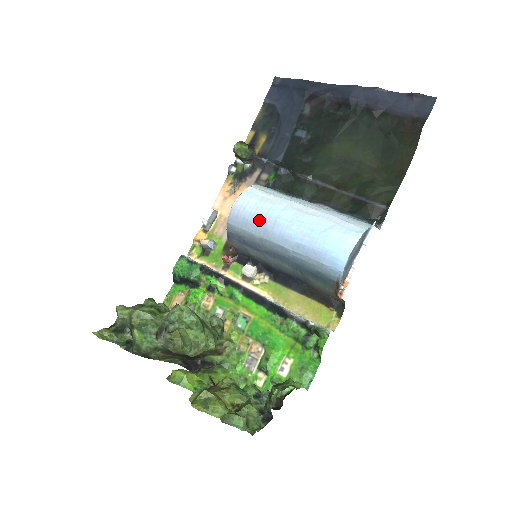
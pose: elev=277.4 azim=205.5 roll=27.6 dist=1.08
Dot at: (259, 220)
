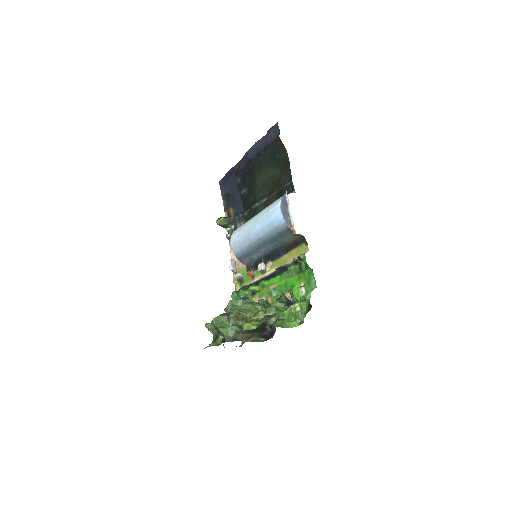
Dot at: (243, 238)
